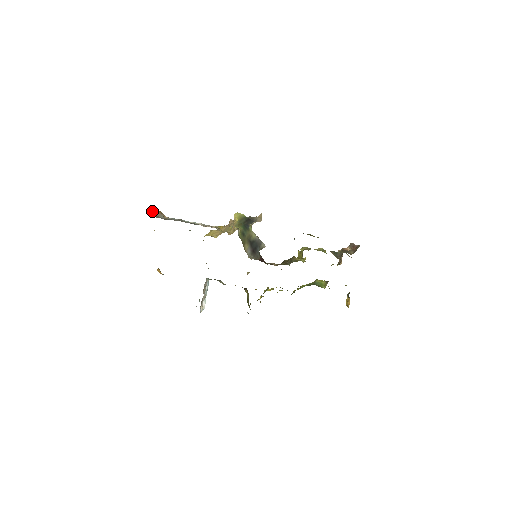
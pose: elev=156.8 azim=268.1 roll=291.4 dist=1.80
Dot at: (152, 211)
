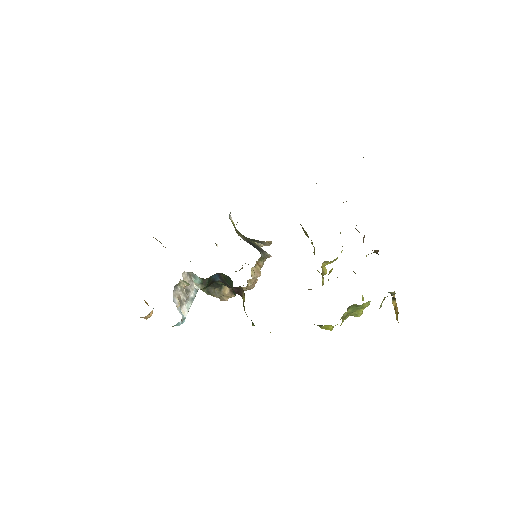
Dot at: occluded
